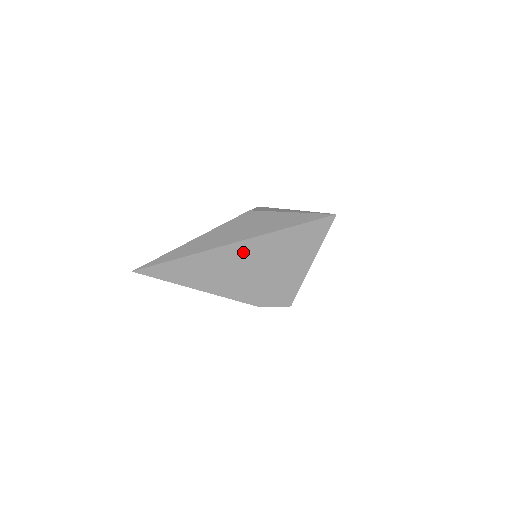
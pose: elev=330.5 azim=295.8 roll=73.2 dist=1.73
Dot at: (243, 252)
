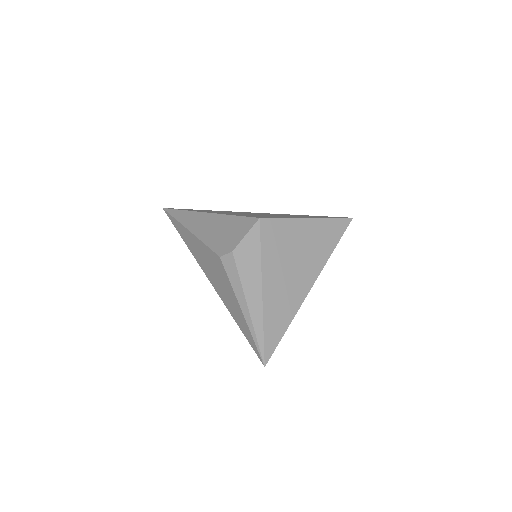
Dot at: occluded
